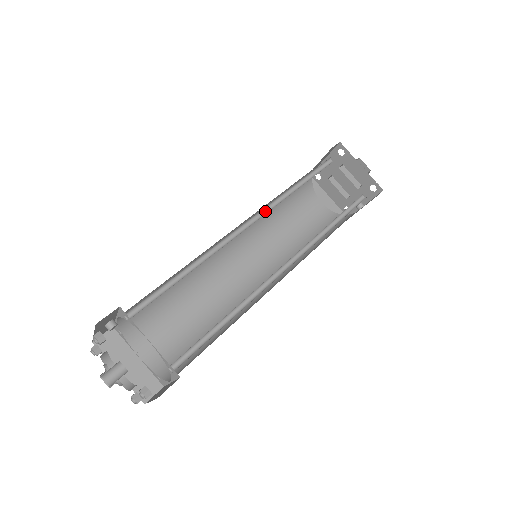
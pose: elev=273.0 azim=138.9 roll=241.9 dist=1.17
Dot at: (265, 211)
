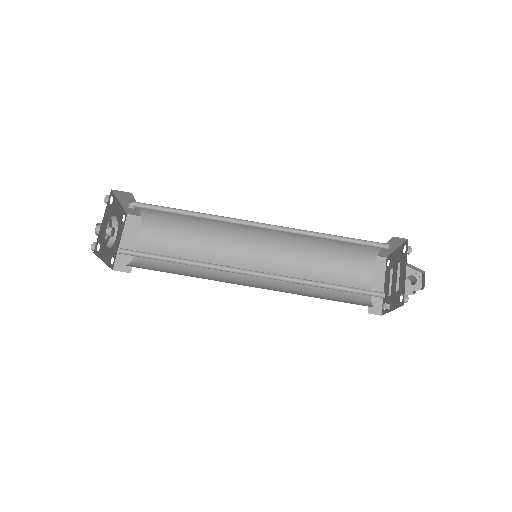
Dot at: (286, 230)
